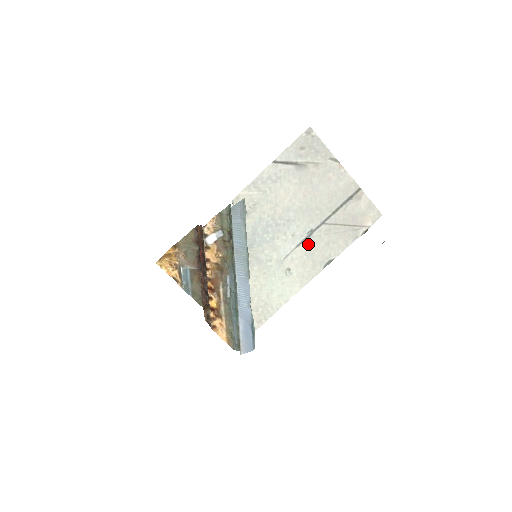
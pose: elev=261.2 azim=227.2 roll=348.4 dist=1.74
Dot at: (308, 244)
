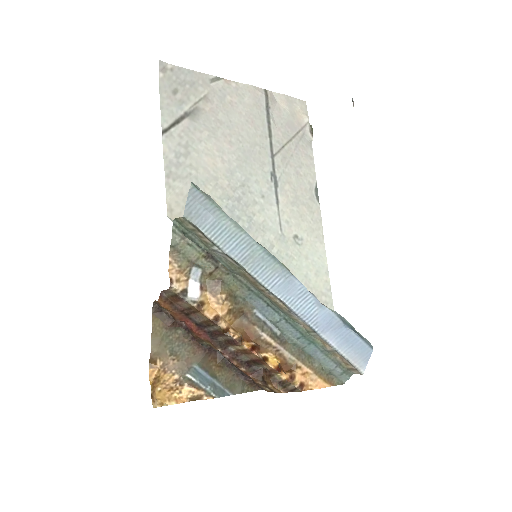
Dot at: (283, 192)
